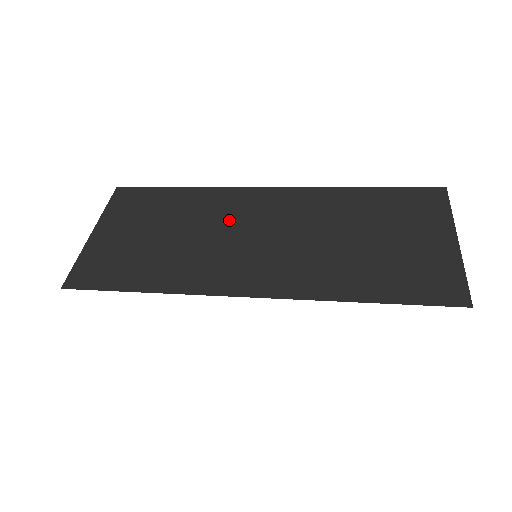
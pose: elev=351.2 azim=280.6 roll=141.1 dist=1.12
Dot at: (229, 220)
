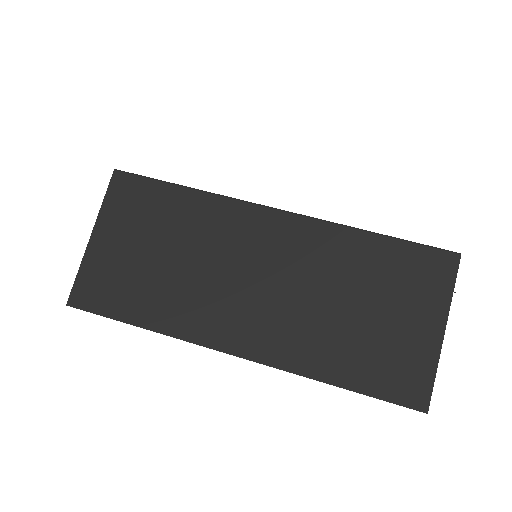
Dot at: (228, 250)
